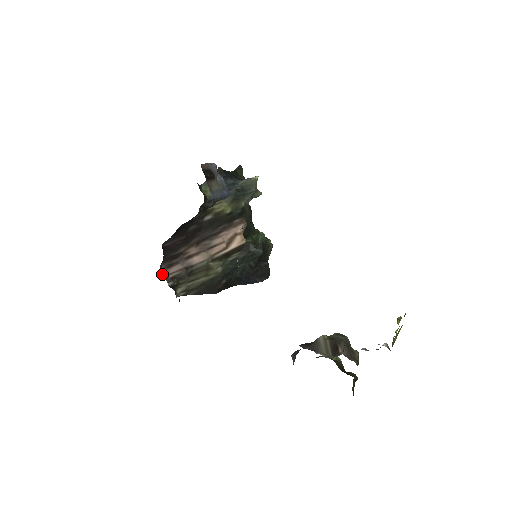
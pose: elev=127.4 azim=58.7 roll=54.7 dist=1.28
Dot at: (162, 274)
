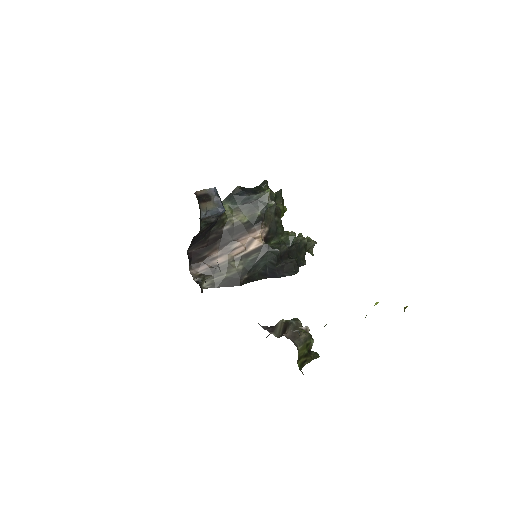
Dot at: (191, 272)
